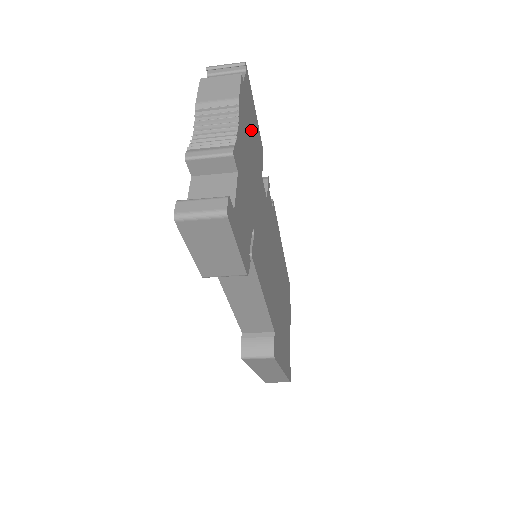
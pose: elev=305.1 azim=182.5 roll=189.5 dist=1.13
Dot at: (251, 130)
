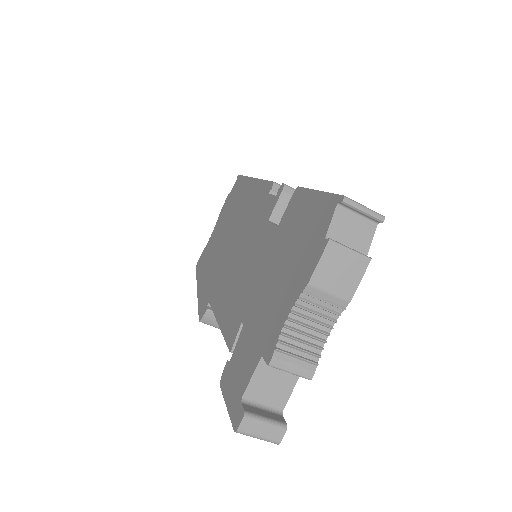
Dot at: occluded
